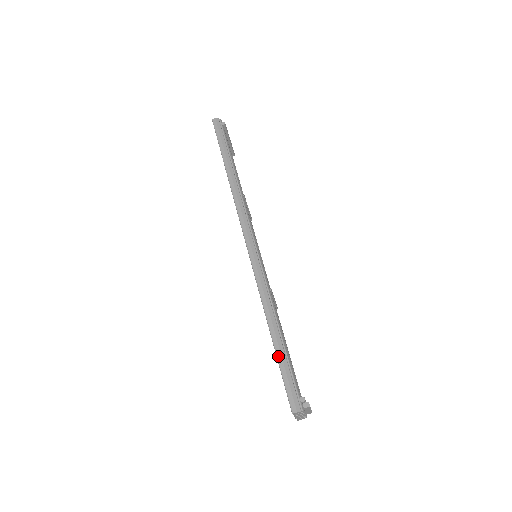
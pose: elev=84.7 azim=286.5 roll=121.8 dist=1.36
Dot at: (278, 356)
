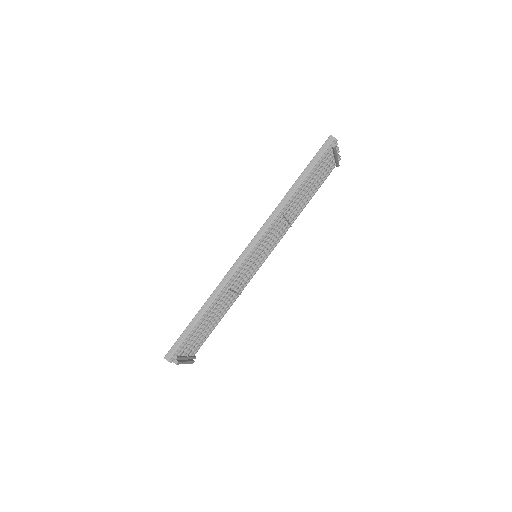
Dot at: (189, 326)
